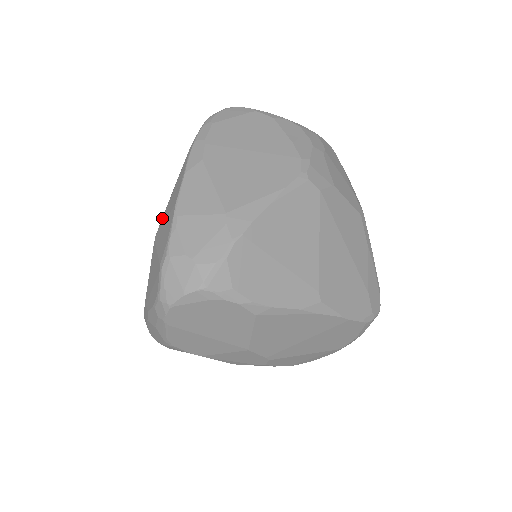
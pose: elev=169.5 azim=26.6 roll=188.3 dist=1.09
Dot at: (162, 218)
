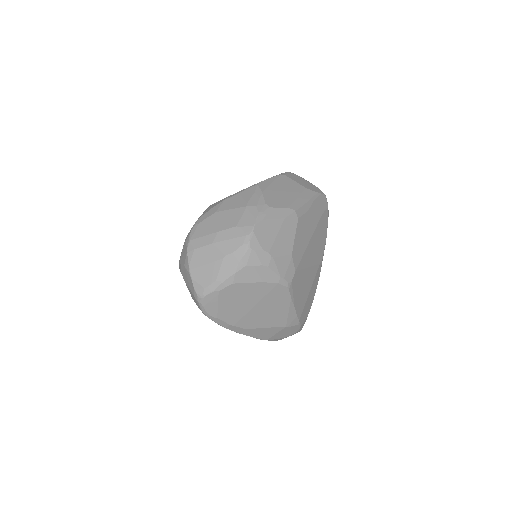
Dot at: occluded
